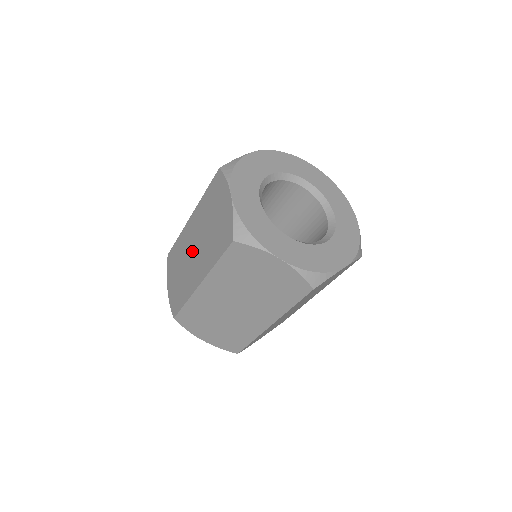
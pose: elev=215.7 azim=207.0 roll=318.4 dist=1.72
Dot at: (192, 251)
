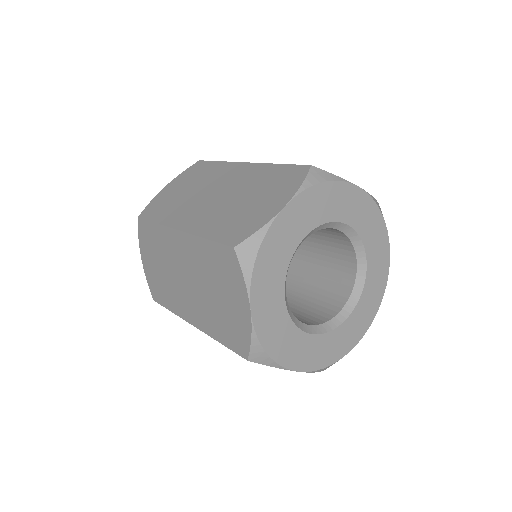
Dot at: occluded
